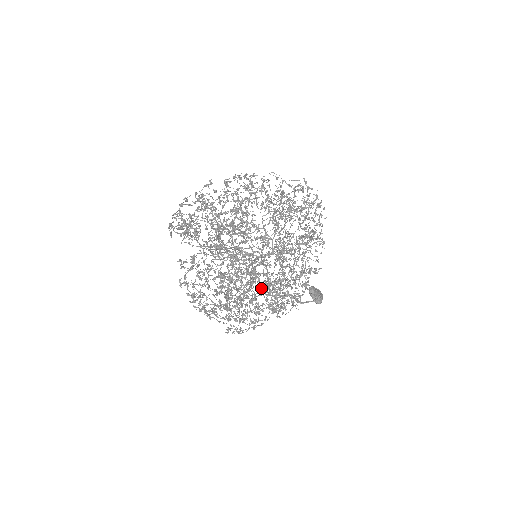
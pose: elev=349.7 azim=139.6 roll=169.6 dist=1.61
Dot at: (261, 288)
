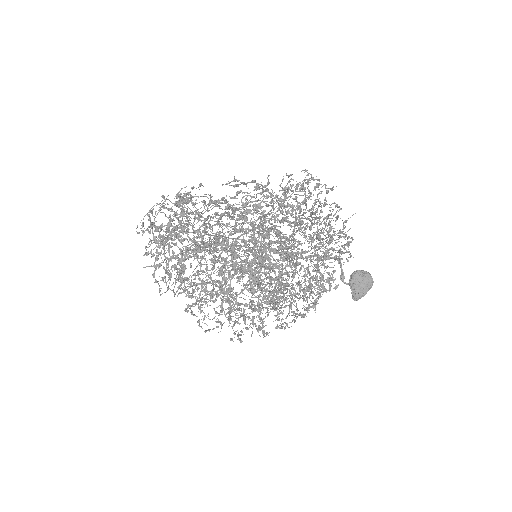
Dot at: (238, 318)
